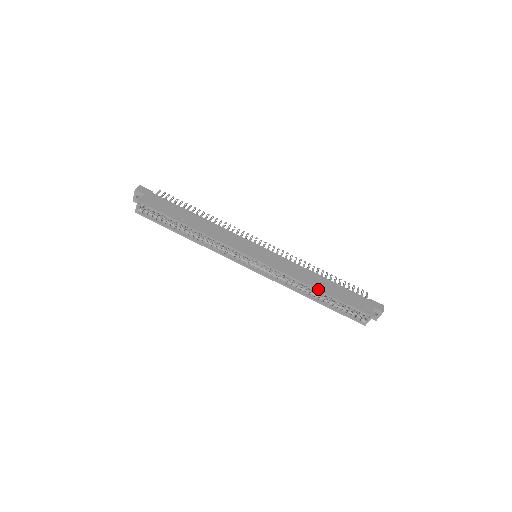
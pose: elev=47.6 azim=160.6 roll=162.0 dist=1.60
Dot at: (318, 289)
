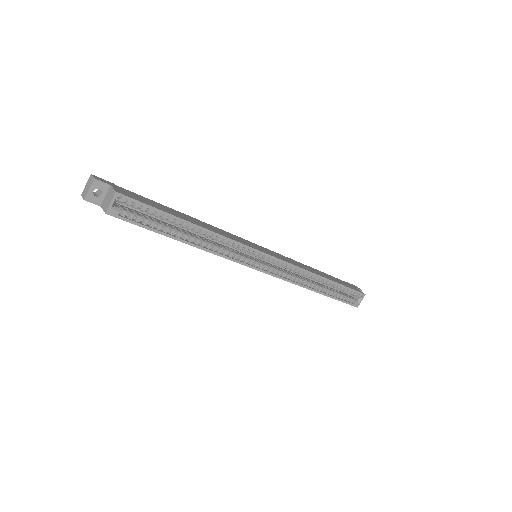
Dot at: (325, 277)
